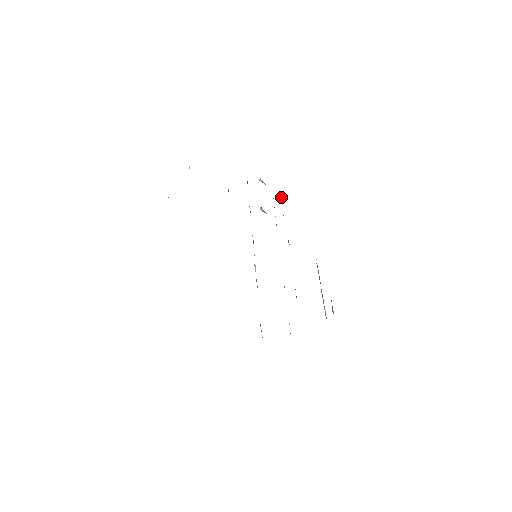
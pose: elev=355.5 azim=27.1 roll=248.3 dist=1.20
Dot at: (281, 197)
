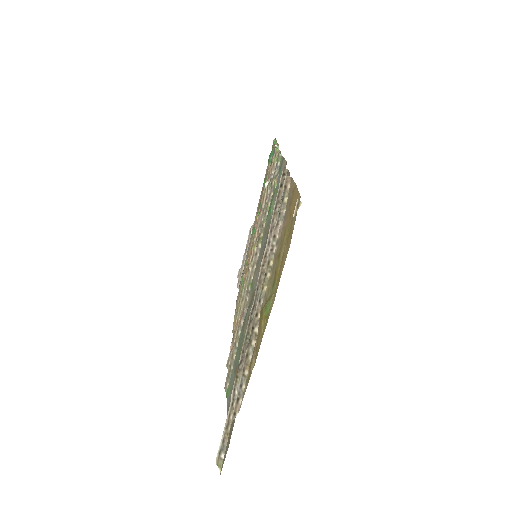
Dot at: (271, 160)
